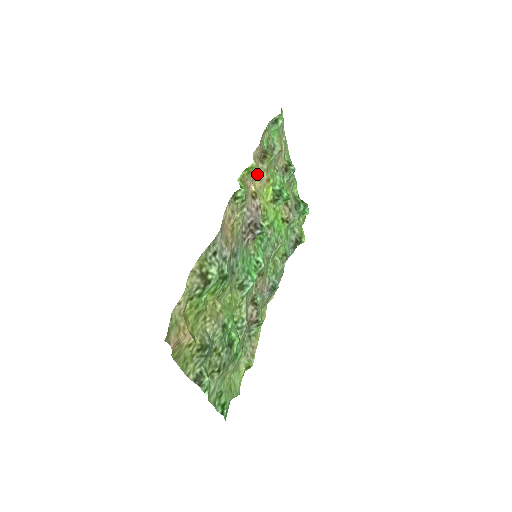
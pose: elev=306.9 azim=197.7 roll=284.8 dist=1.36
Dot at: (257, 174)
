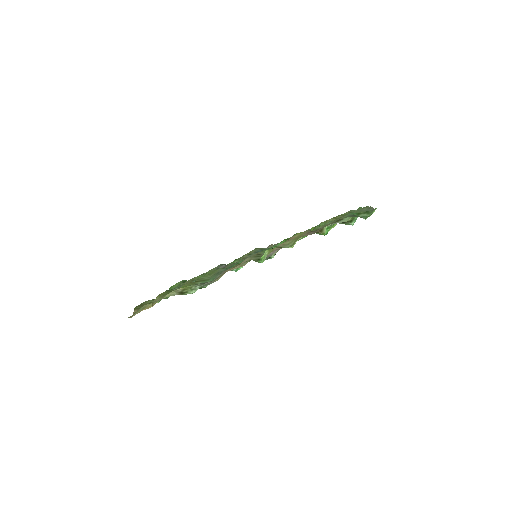
Dot at: (300, 234)
